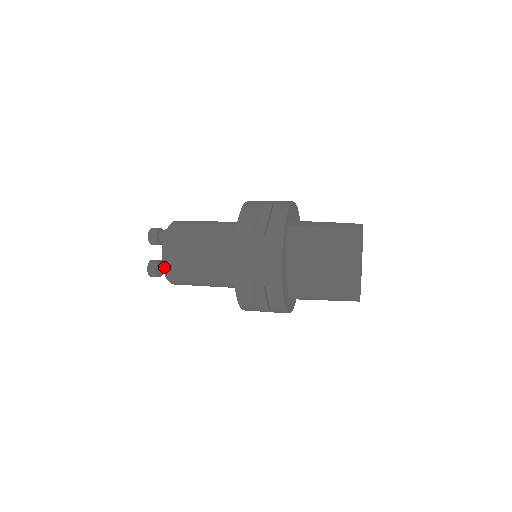
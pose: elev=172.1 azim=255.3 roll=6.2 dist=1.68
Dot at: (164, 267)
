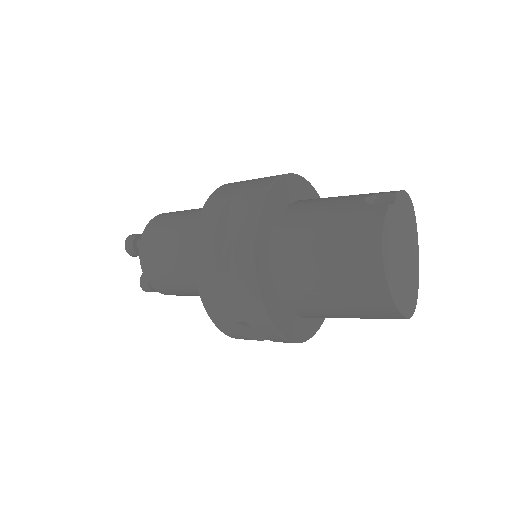
Dot at: (153, 287)
